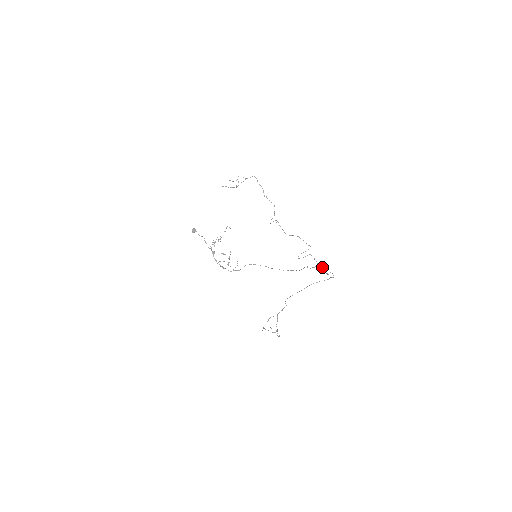
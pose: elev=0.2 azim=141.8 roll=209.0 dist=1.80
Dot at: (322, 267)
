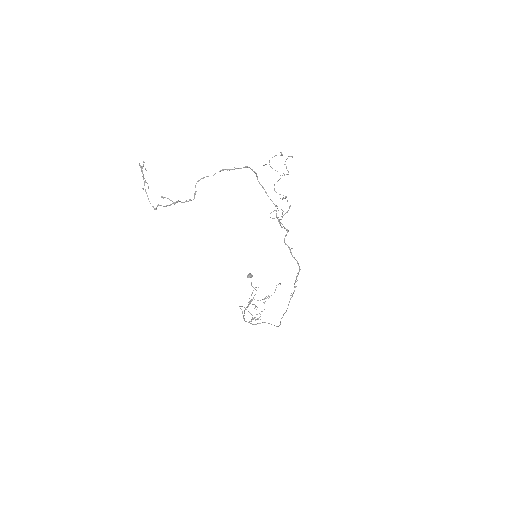
Dot at: occluded
